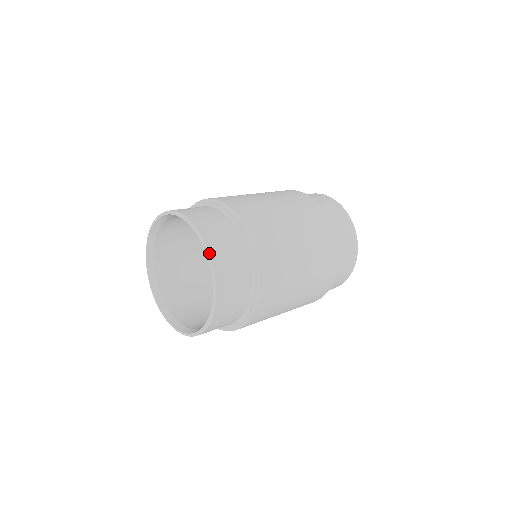
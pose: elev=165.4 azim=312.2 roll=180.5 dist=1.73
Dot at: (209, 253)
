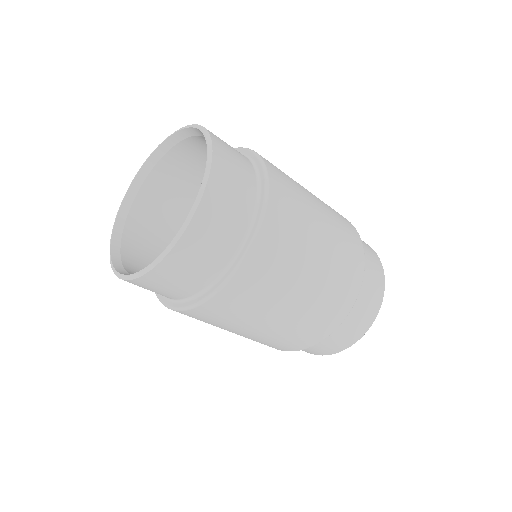
Dot at: (193, 124)
